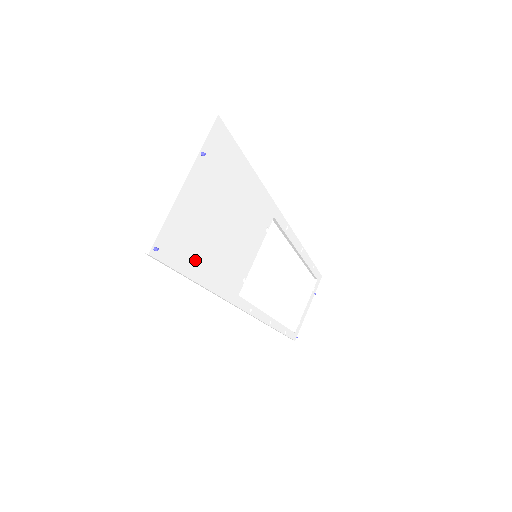
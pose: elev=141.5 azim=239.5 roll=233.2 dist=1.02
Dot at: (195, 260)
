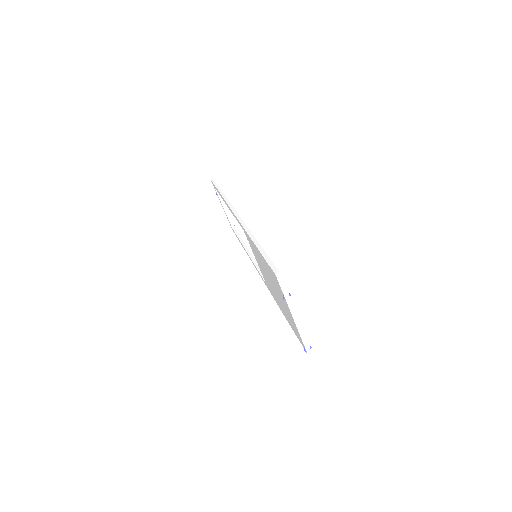
Dot at: occluded
